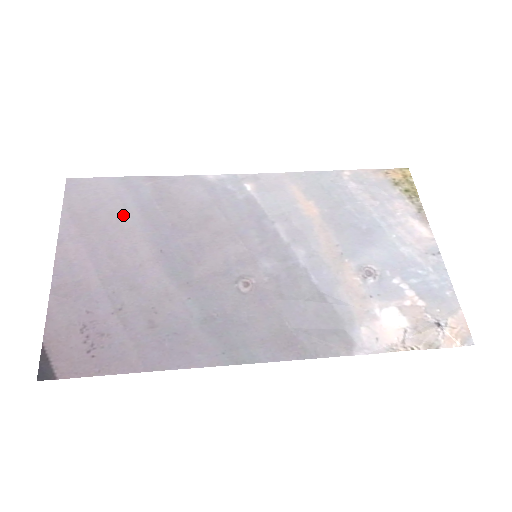
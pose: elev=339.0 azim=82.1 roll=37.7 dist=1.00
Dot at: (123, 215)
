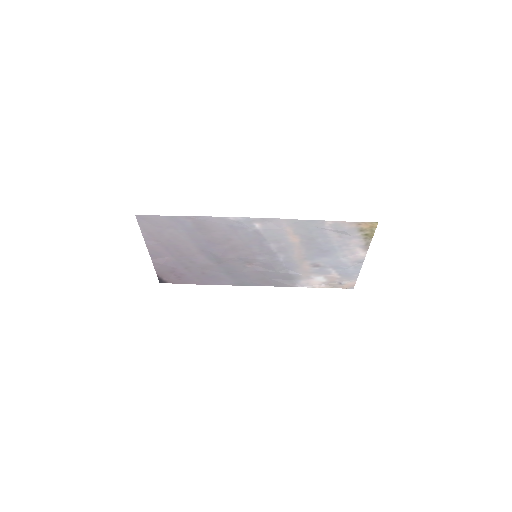
Dot at: (178, 235)
